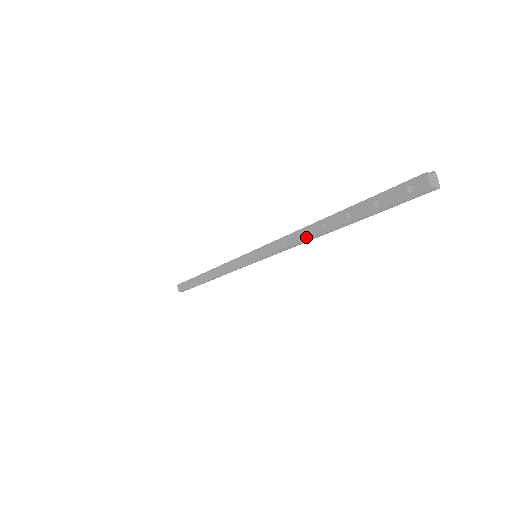
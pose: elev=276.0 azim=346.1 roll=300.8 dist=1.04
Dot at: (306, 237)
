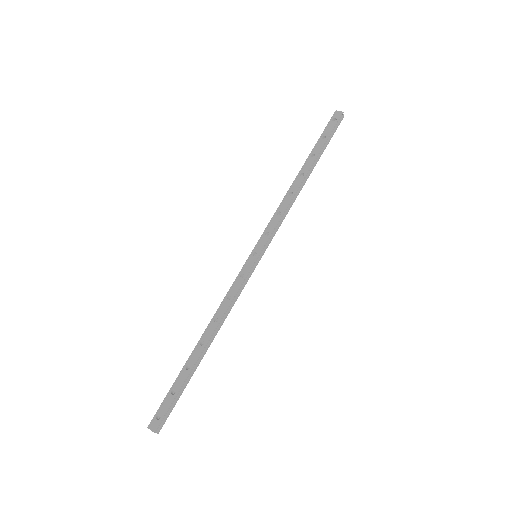
Dot at: (294, 191)
